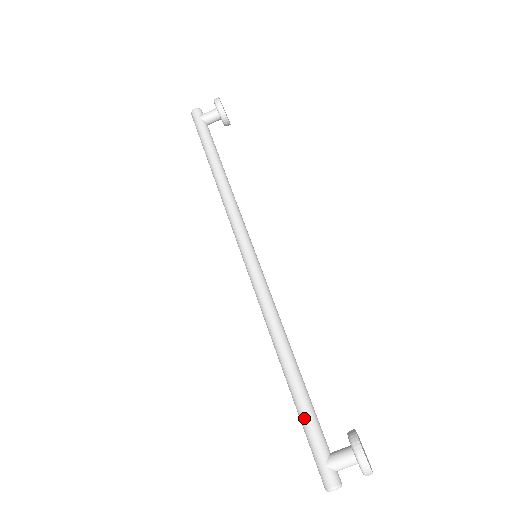
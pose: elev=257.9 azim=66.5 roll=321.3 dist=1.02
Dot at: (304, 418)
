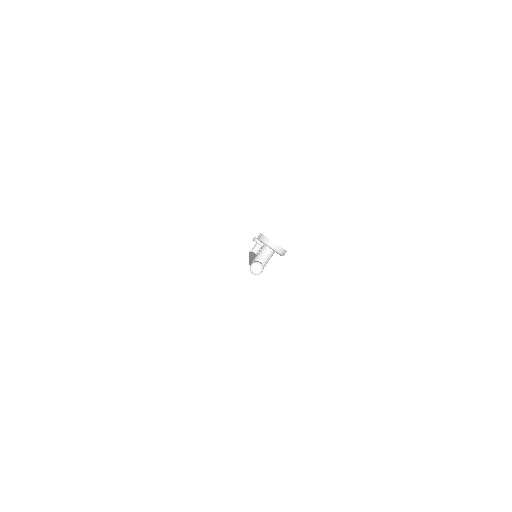
Dot at: occluded
